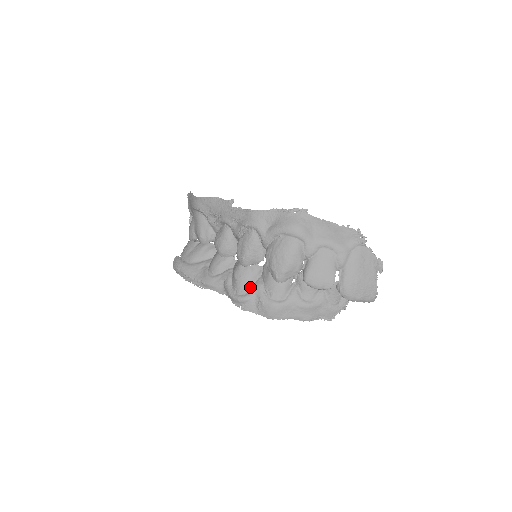
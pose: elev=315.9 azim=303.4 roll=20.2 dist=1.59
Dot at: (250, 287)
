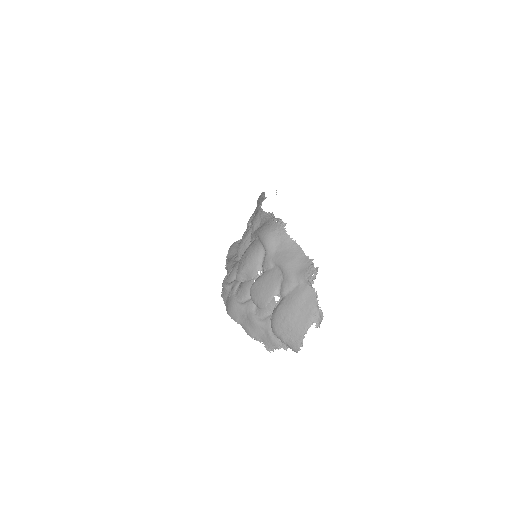
Dot at: (235, 279)
